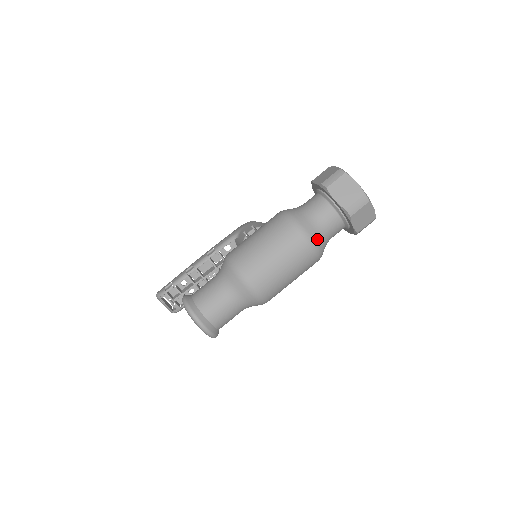
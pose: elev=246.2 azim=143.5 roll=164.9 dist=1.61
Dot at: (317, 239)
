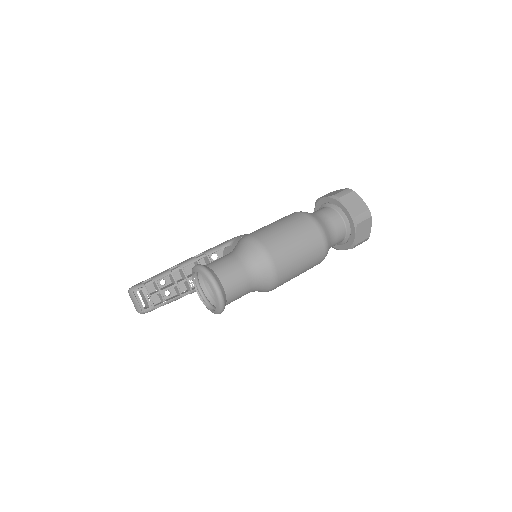
Dot at: (328, 237)
